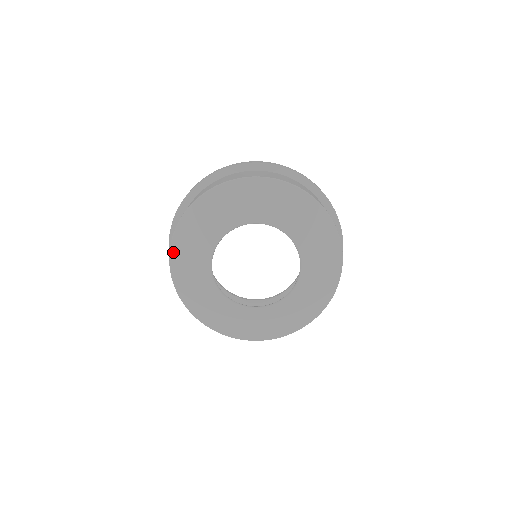
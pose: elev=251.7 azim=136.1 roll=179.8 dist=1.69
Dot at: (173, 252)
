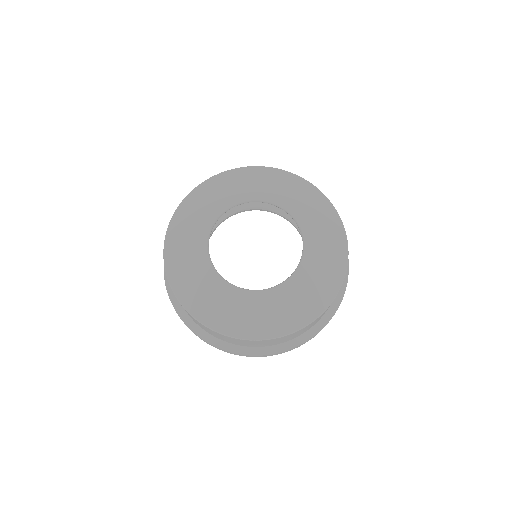
Dot at: (180, 296)
